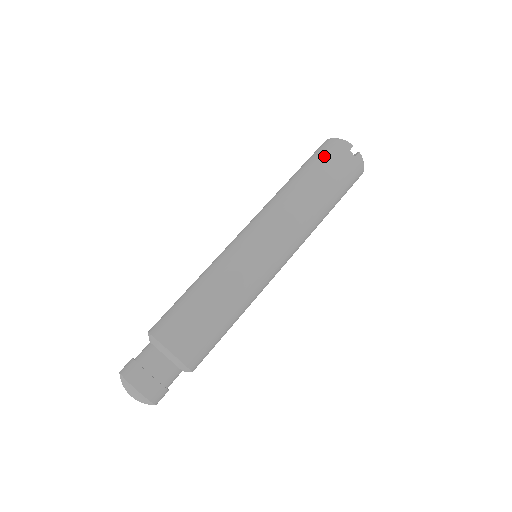
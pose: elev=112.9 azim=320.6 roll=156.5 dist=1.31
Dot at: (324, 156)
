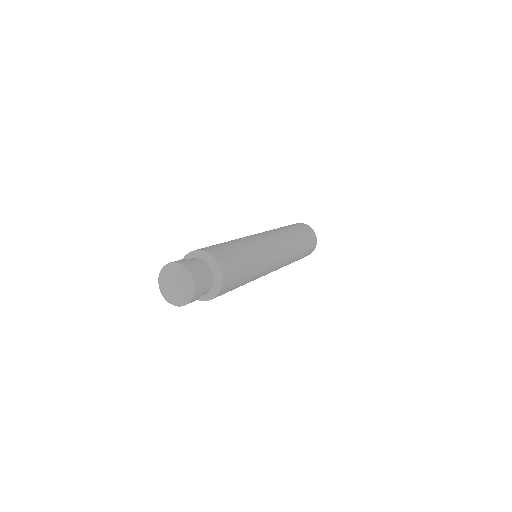
Dot at: occluded
